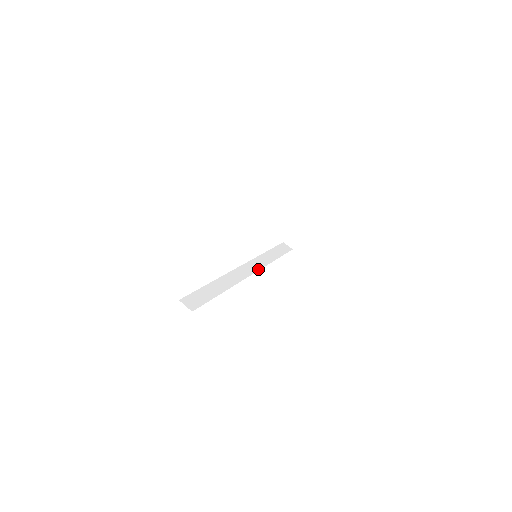
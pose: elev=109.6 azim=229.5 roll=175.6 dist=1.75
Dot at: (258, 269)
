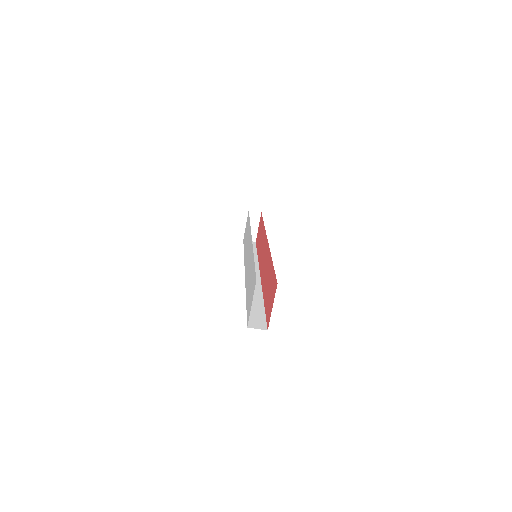
Dot at: (258, 269)
